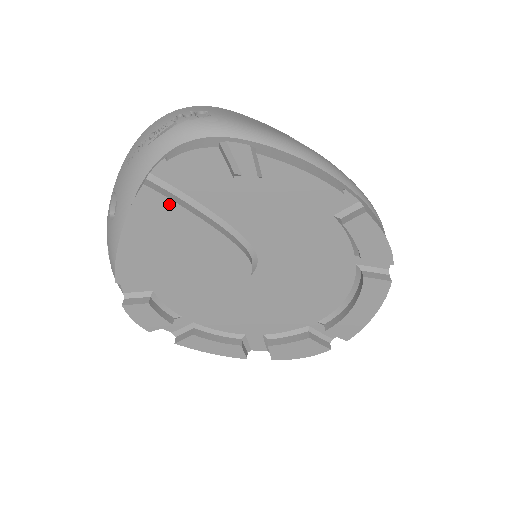
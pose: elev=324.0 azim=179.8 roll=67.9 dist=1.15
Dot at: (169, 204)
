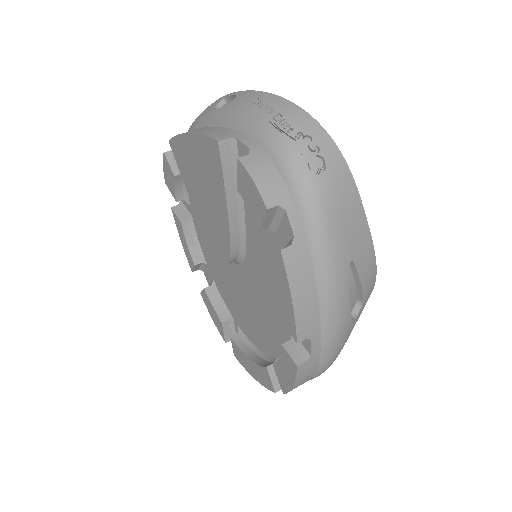
Dot at: (220, 172)
